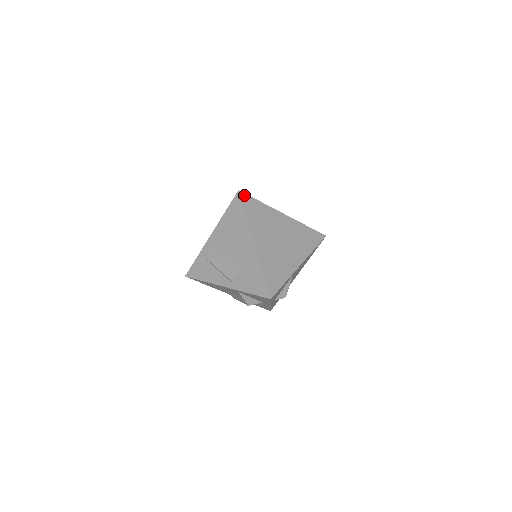
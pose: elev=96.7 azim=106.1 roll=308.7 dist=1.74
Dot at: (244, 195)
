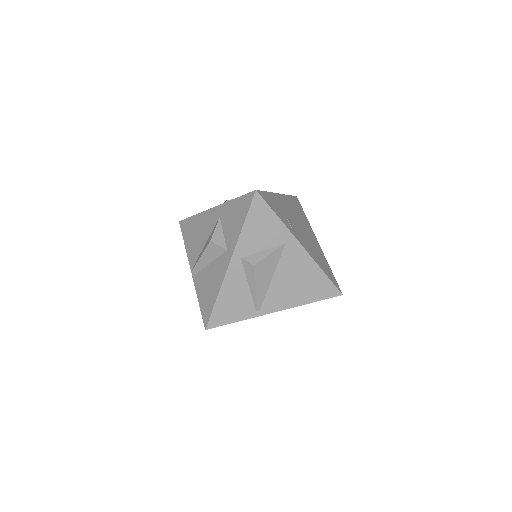
Dot at: (298, 201)
